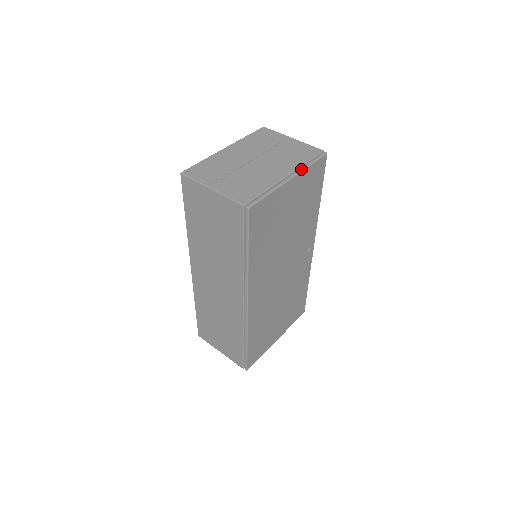
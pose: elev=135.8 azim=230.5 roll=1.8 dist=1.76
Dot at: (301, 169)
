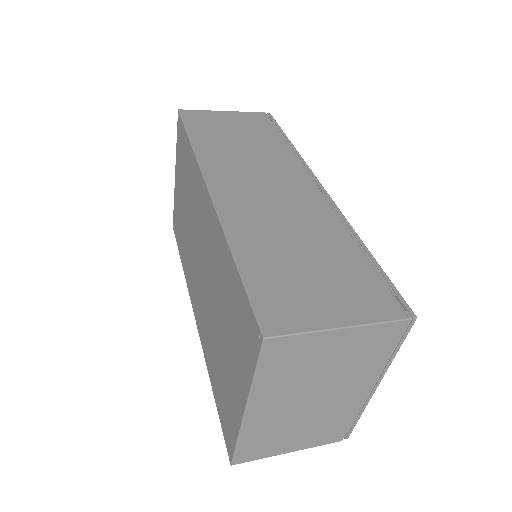
Dot at: occluded
